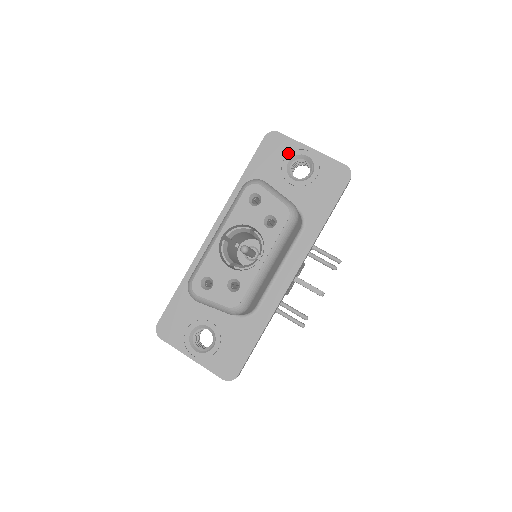
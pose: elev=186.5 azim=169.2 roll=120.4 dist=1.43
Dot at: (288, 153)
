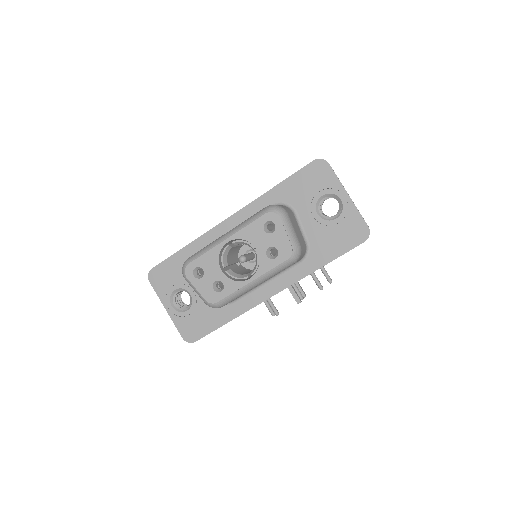
Dot at: (326, 188)
